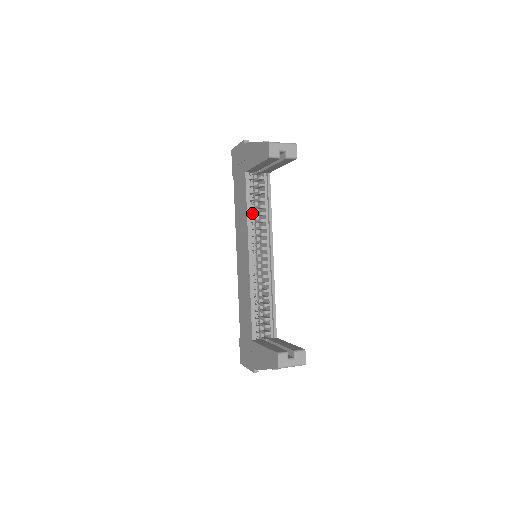
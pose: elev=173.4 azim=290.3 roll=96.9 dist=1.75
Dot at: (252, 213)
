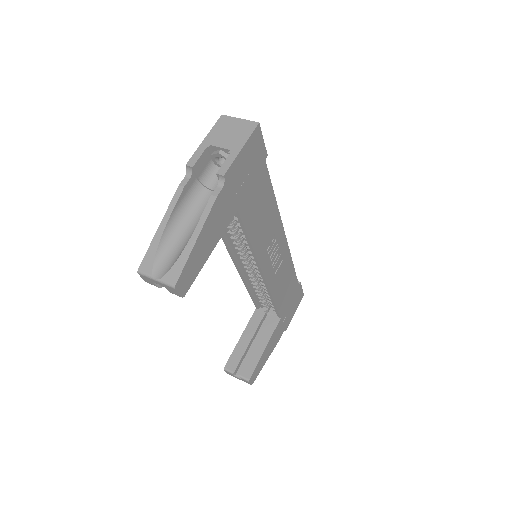
Dot at: (229, 234)
